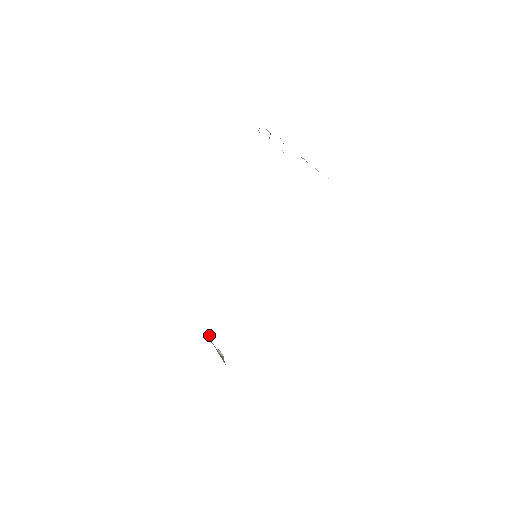
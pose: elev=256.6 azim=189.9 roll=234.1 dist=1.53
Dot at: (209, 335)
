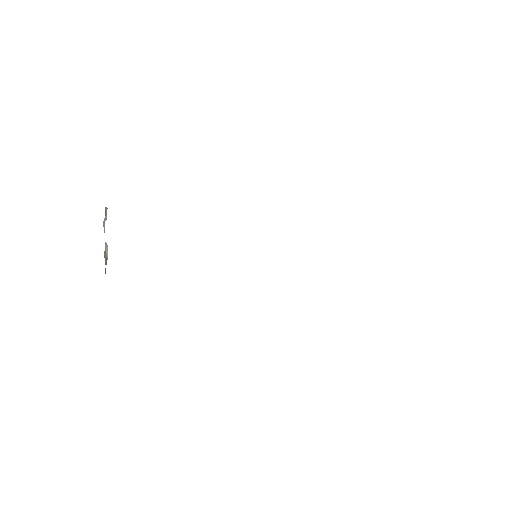
Dot at: occluded
